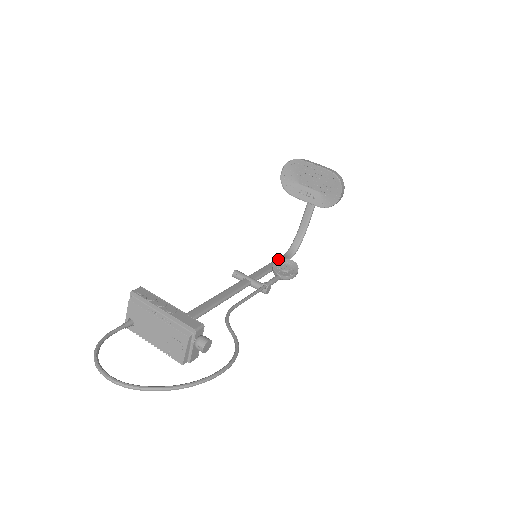
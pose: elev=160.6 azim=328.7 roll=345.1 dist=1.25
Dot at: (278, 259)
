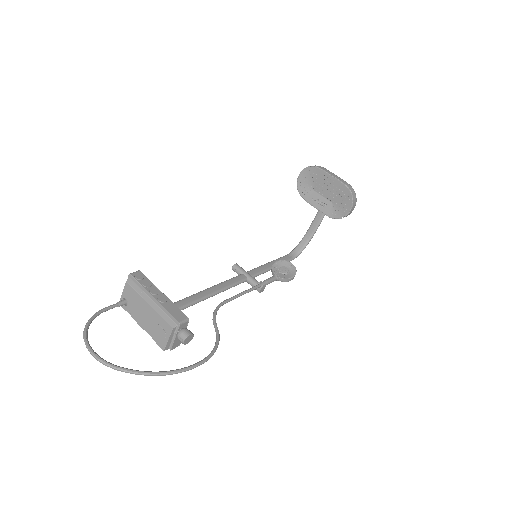
Dot at: (279, 260)
